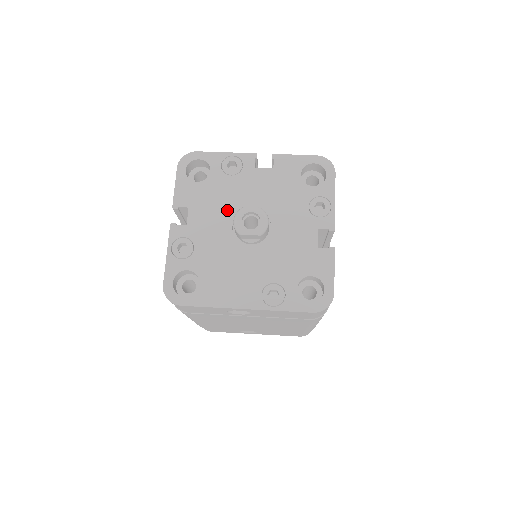
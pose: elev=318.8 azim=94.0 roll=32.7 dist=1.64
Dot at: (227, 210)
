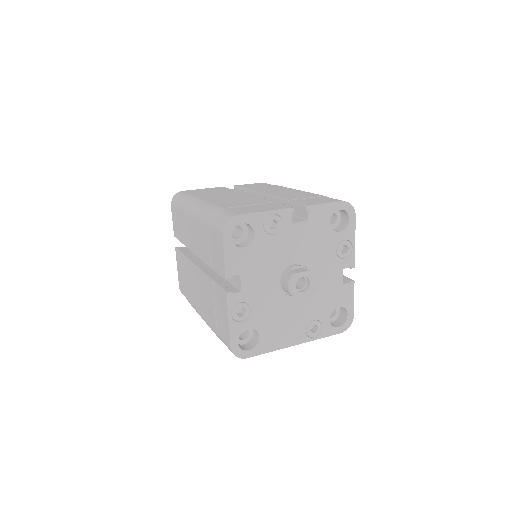
Dot at: (274, 269)
